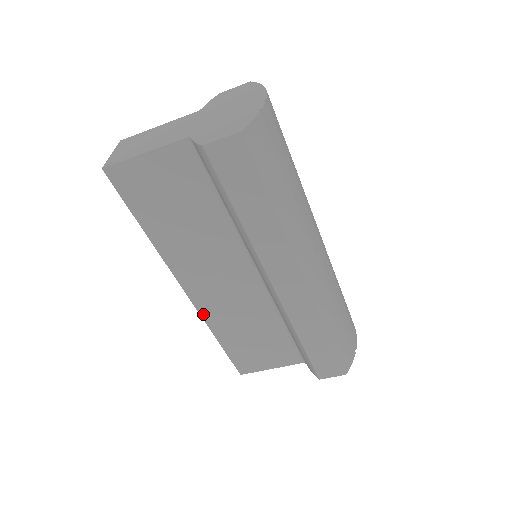
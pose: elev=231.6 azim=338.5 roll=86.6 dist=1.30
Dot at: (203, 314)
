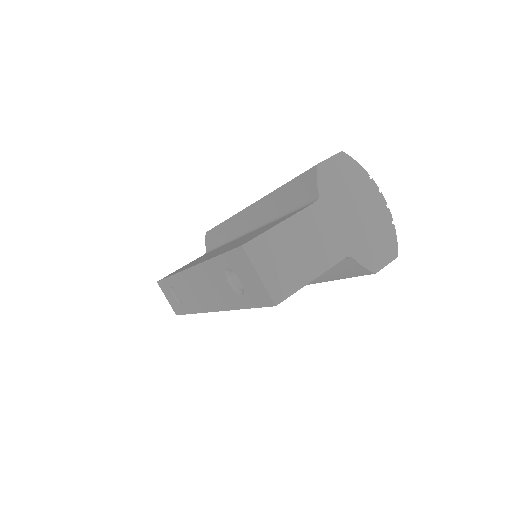
Dot at: occluded
